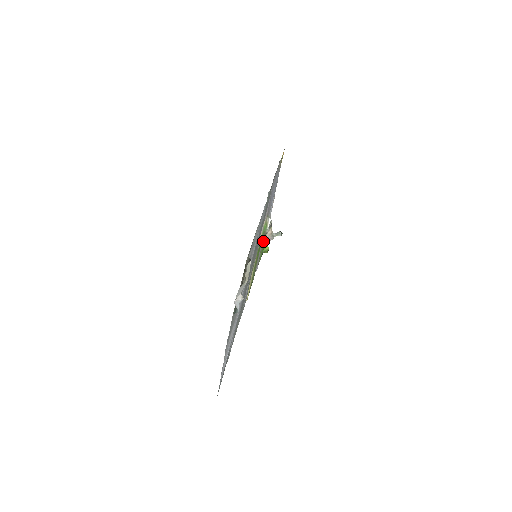
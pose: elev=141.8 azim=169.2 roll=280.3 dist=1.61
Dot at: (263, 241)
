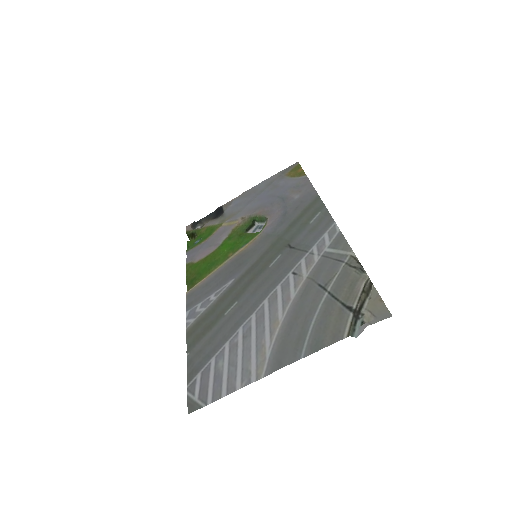
Dot at: (212, 232)
